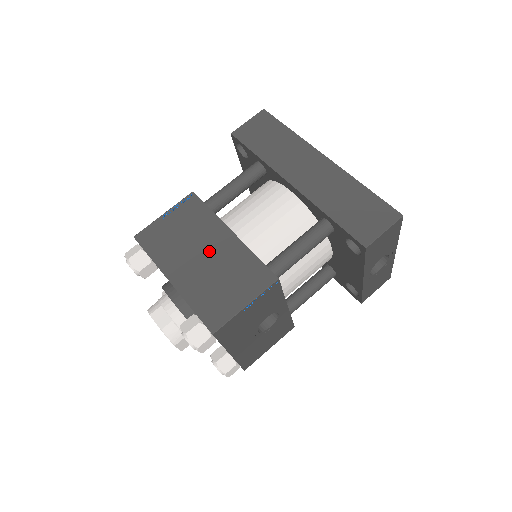
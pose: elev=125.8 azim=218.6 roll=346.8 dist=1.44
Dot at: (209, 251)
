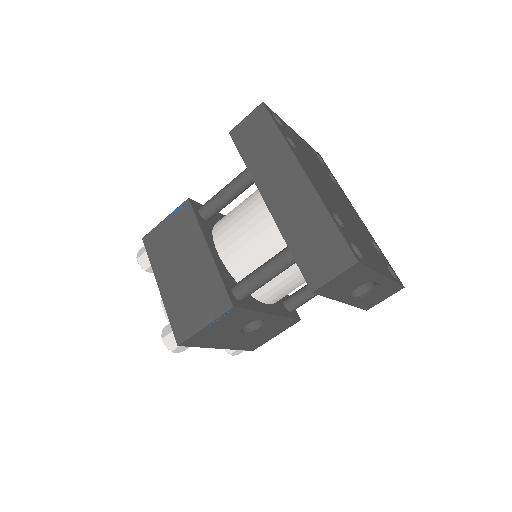
Dot at: (189, 265)
